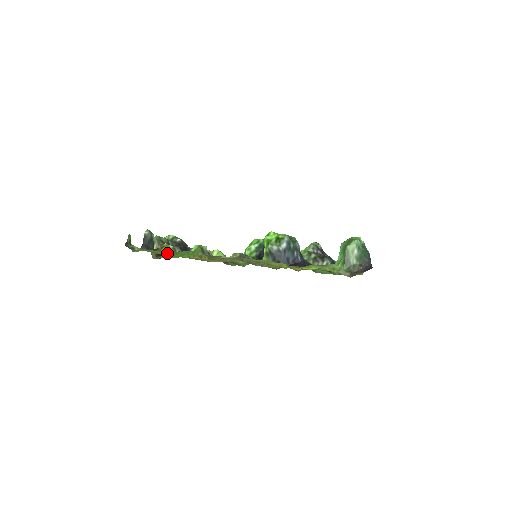
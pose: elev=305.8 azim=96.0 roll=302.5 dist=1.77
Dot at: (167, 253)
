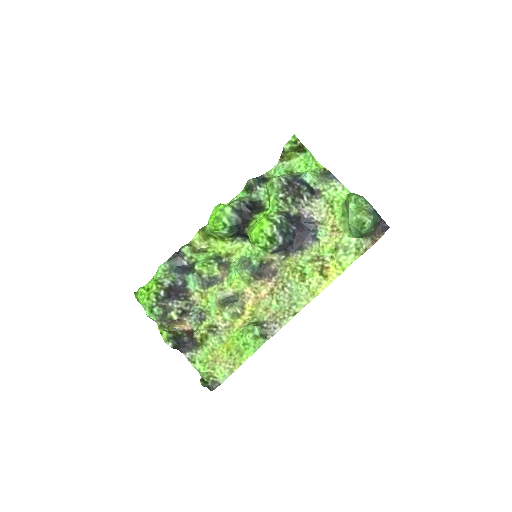
Dot at: (231, 354)
